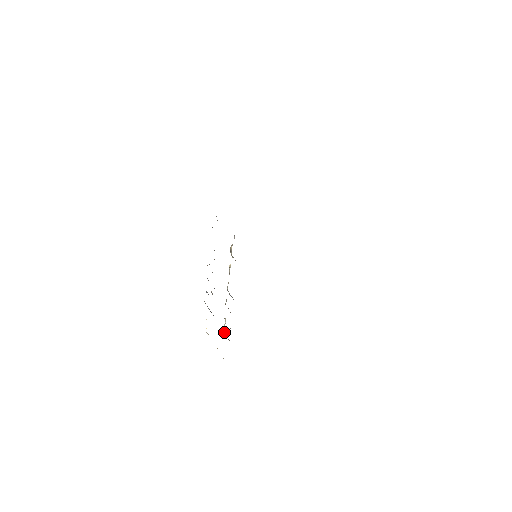
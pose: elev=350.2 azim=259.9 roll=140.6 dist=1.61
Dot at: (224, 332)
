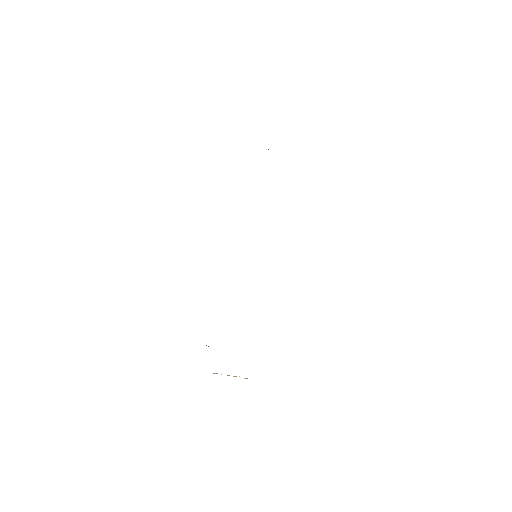
Dot at: occluded
